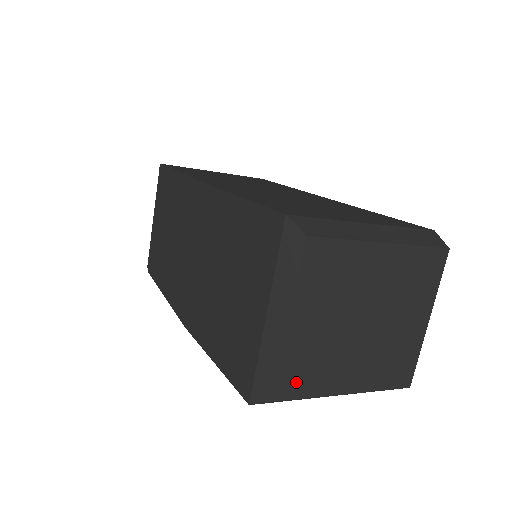
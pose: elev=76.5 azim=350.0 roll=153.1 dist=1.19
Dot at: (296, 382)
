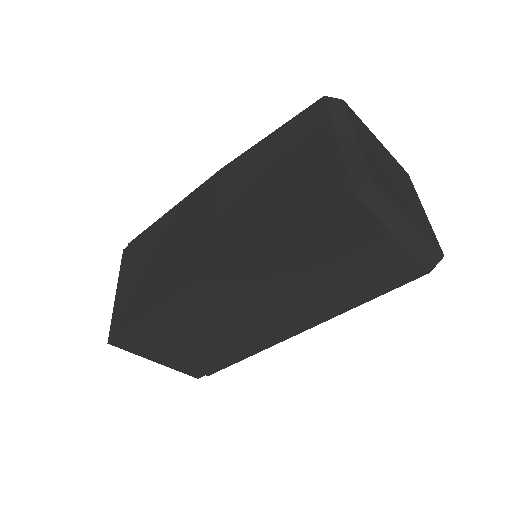
Dot at: (379, 183)
